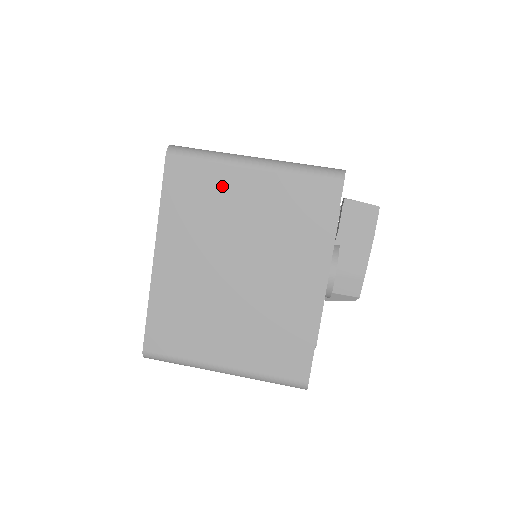
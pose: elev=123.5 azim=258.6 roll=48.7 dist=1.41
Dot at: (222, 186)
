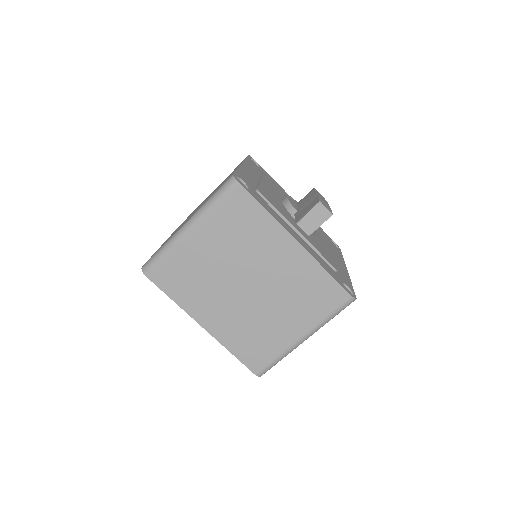
Dot at: occluded
